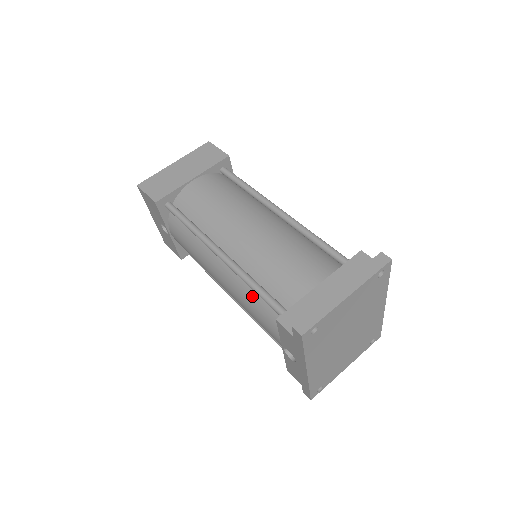
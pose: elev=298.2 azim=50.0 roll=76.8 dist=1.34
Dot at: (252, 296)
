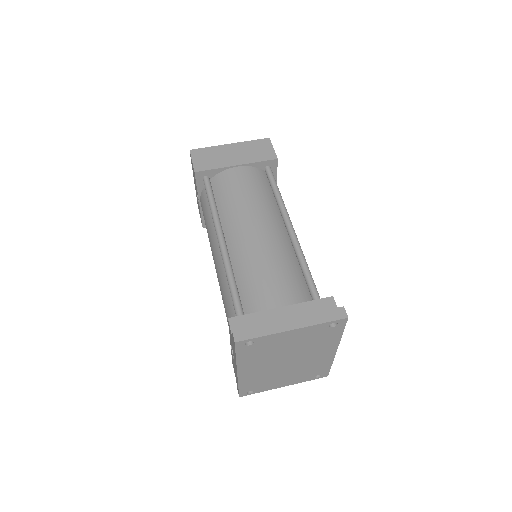
Dot at: (228, 289)
